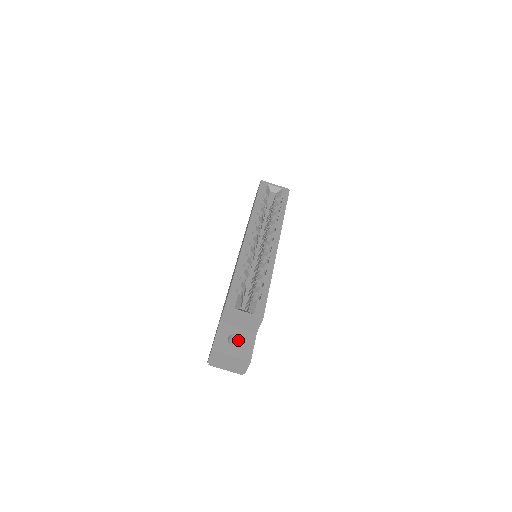
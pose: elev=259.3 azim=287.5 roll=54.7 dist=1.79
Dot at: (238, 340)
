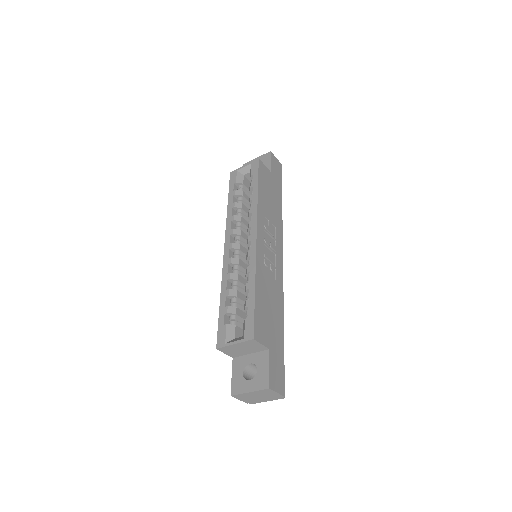
Dot at: occluded
